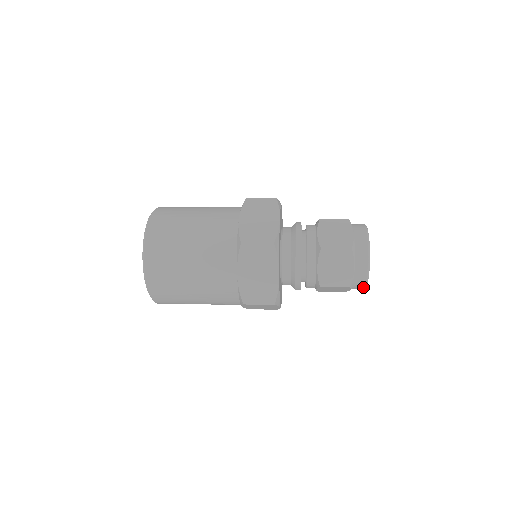
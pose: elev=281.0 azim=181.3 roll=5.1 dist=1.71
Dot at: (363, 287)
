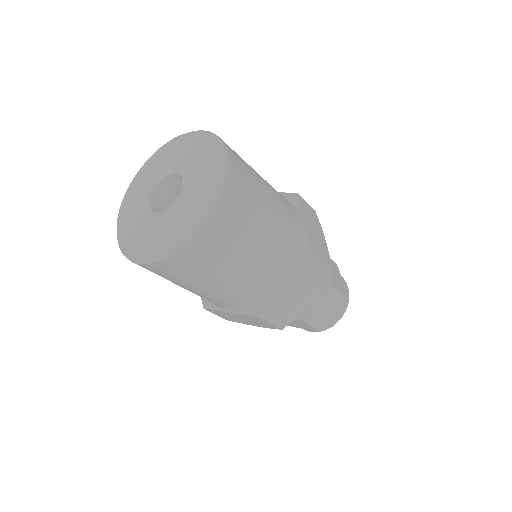
Dot at: occluded
